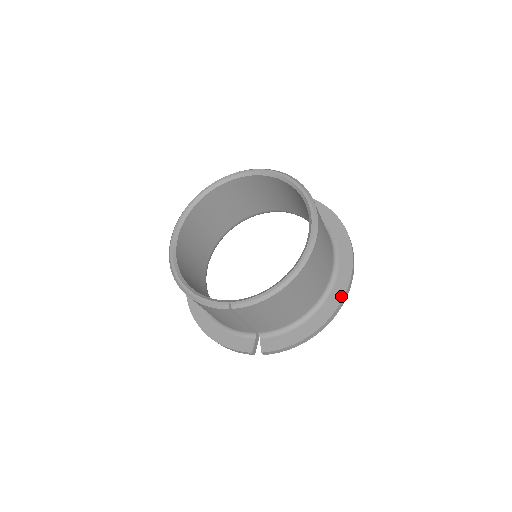
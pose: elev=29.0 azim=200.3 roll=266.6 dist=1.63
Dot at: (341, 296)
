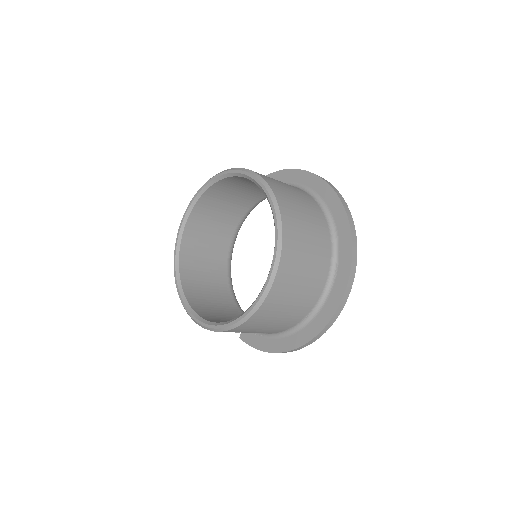
Dot at: (308, 338)
